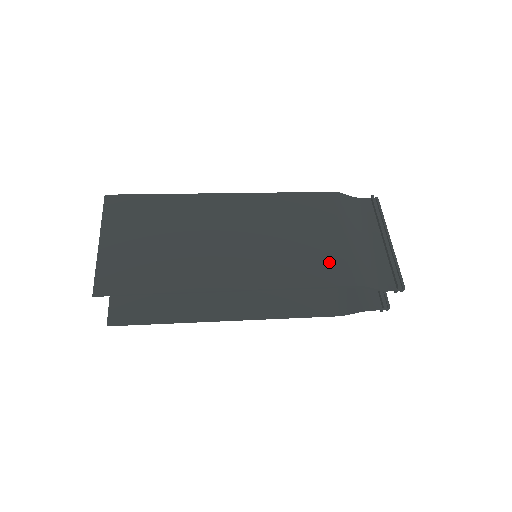
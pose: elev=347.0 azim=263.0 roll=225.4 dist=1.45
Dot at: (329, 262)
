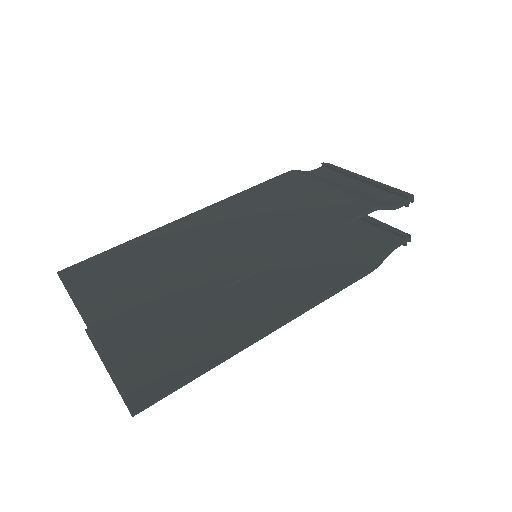
Dot at: (332, 207)
